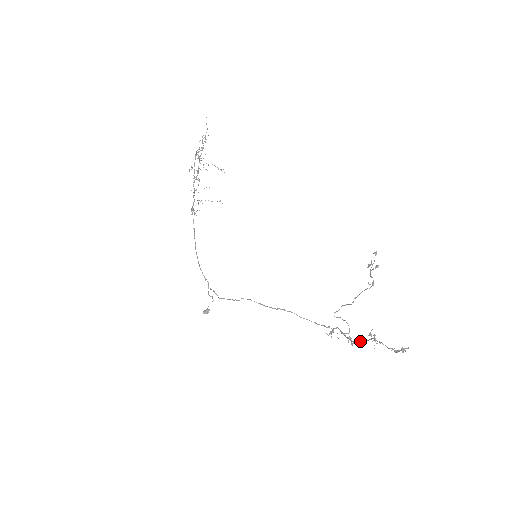
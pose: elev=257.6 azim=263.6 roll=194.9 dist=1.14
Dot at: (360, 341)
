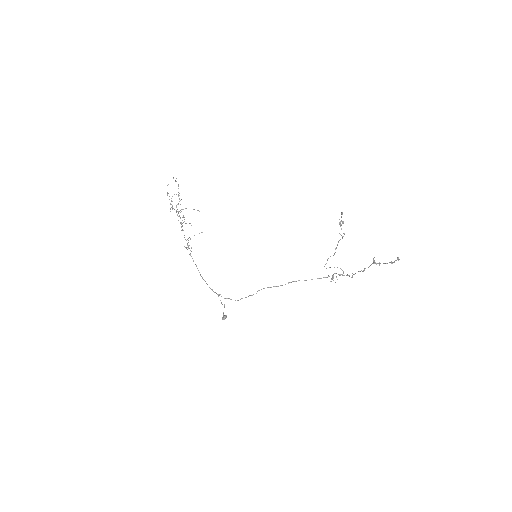
Dot at: (362, 271)
